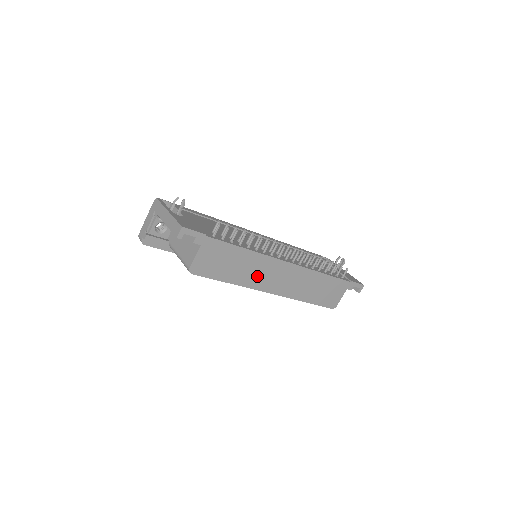
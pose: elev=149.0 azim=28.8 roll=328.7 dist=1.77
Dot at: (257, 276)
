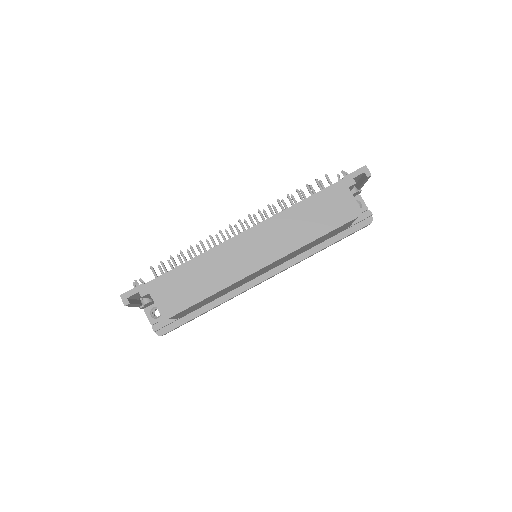
Dot at: (230, 268)
